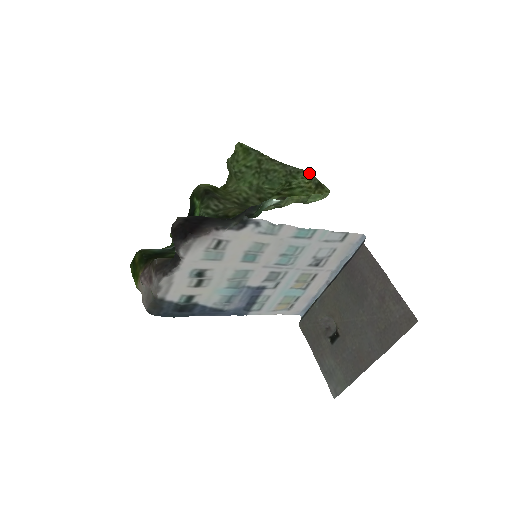
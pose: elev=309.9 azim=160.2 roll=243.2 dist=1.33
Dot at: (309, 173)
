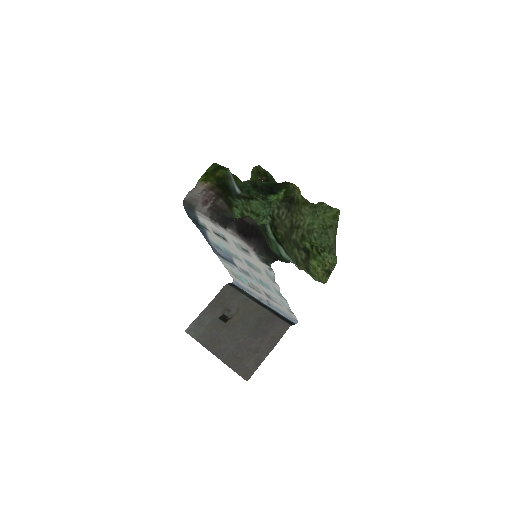
Dot at: (336, 262)
